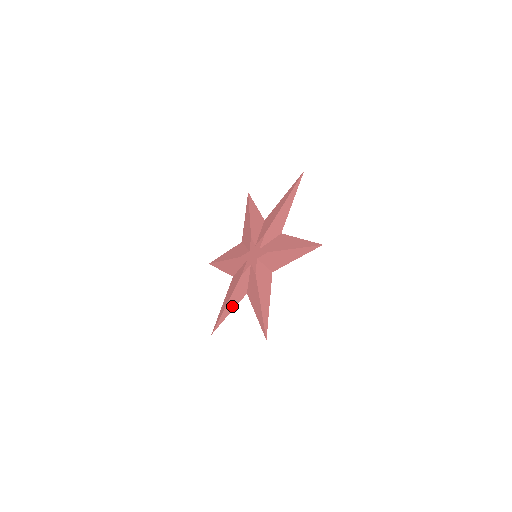
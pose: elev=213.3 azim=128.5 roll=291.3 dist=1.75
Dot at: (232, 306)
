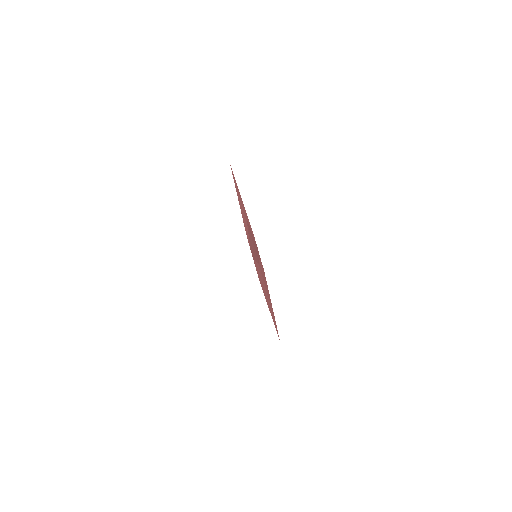
Dot at: (264, 287)
